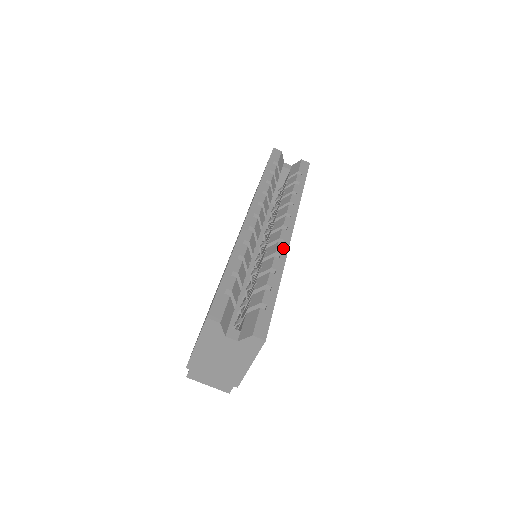
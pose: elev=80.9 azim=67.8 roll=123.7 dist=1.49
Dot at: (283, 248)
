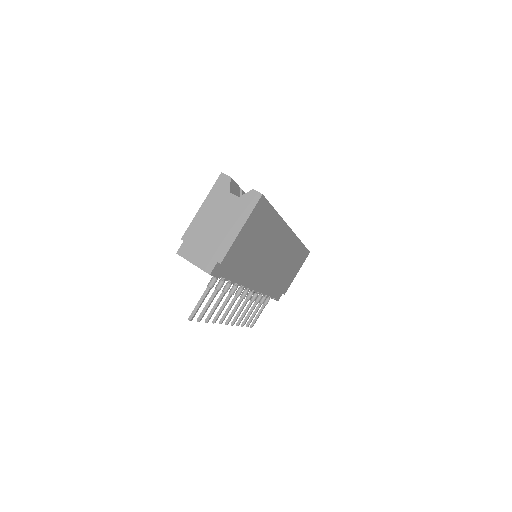
Dot at: occluded
